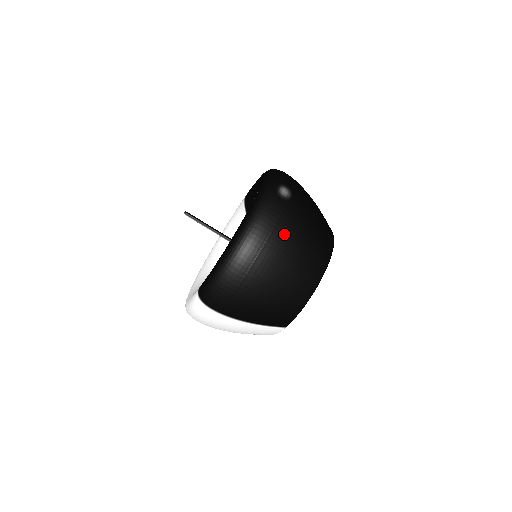
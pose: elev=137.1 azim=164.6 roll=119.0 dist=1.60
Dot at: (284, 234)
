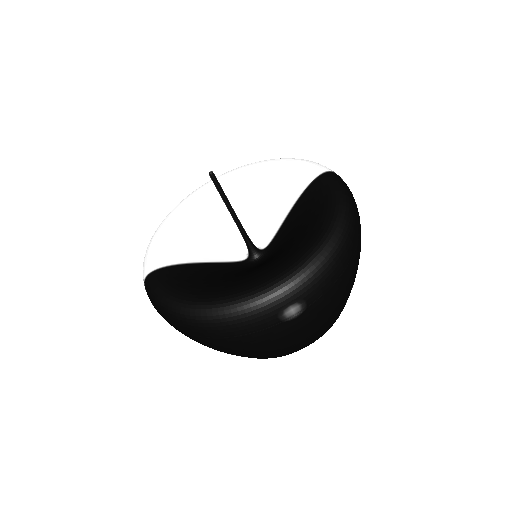
Dot at: (246, 343)
